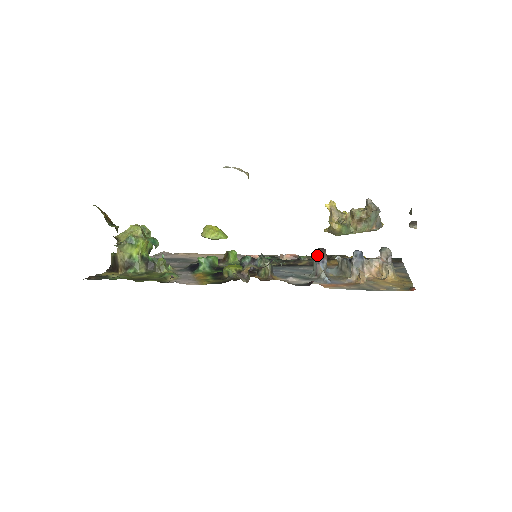
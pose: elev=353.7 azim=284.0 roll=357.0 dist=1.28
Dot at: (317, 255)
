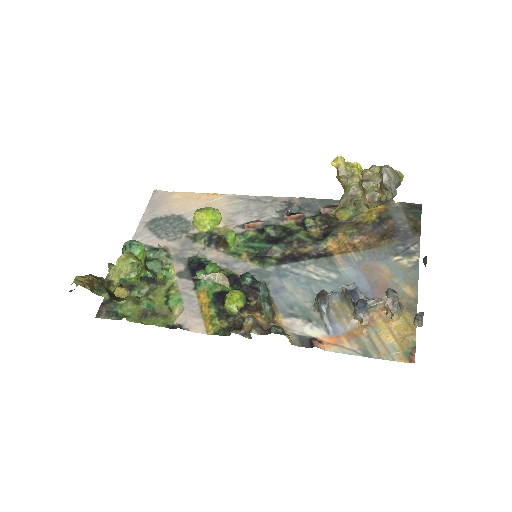
Dot at: (318, 299)
